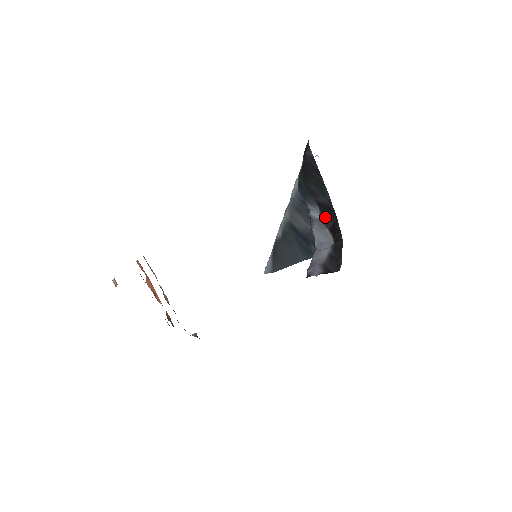
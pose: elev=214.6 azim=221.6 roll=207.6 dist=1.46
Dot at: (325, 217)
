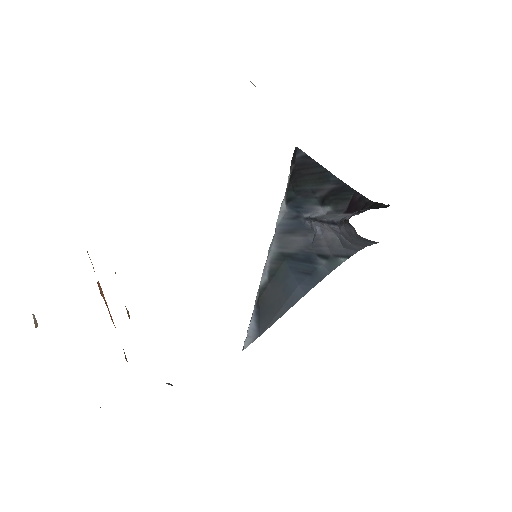
Dot at: (335, 204)
